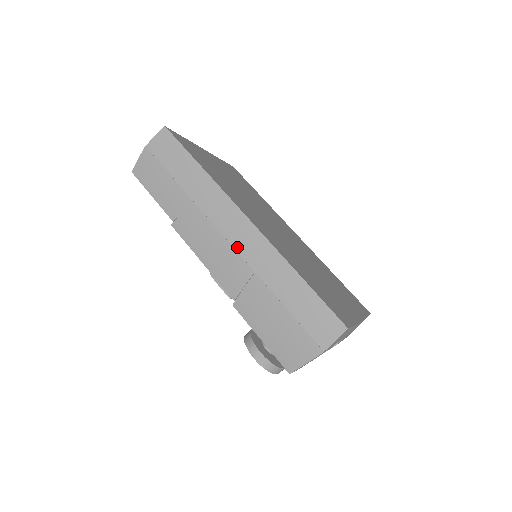
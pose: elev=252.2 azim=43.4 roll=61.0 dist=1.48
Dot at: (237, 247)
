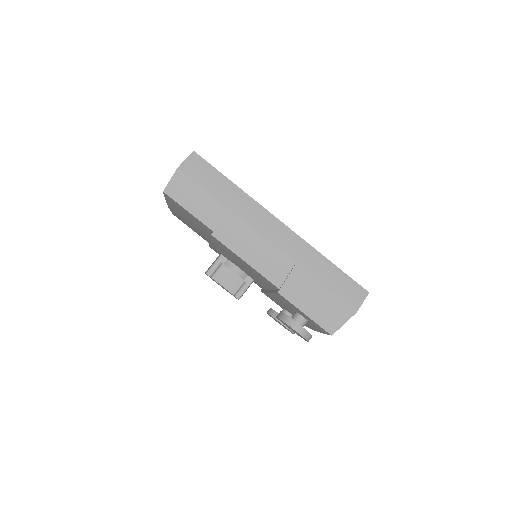
Dot at: (278, 246)
